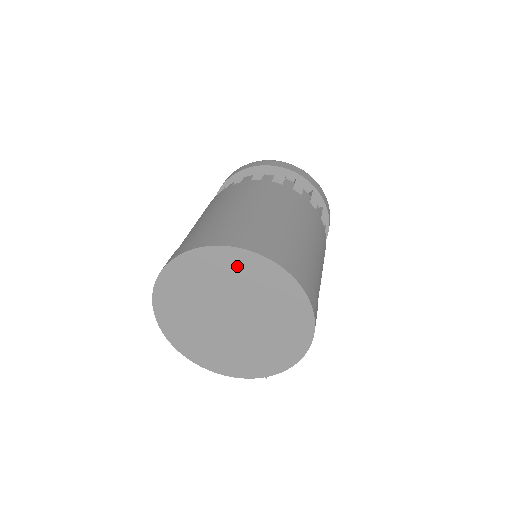
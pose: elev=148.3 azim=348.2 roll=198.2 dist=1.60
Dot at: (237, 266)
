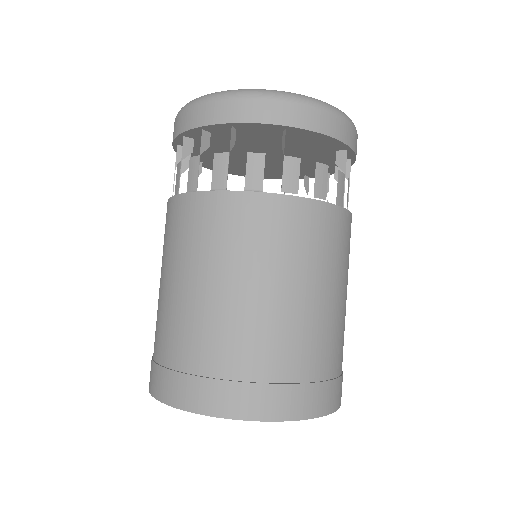
Dot at: occluded
